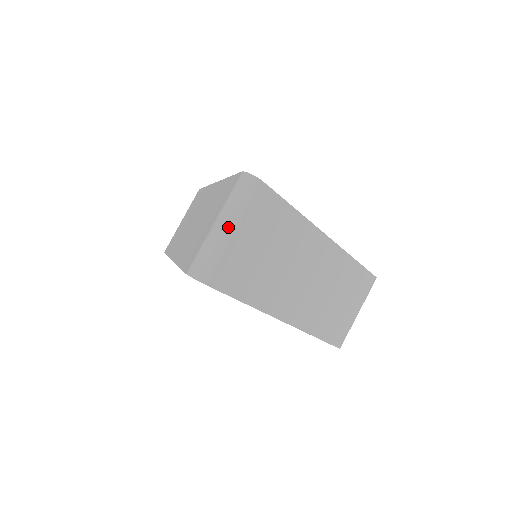
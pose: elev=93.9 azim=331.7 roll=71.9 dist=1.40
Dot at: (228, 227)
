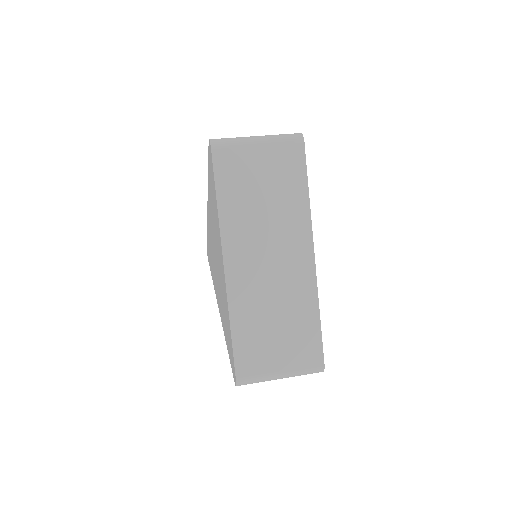
Dot at: (259, 139)
